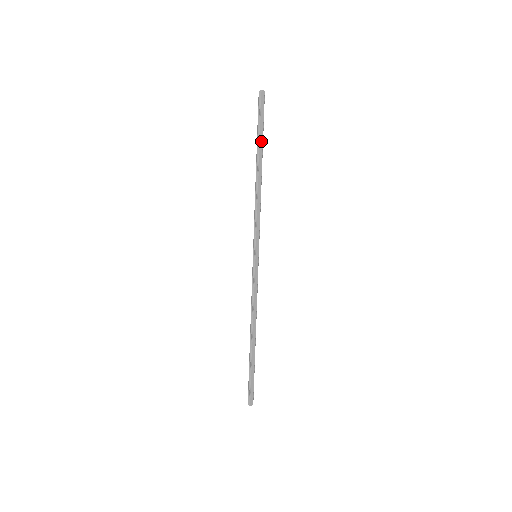
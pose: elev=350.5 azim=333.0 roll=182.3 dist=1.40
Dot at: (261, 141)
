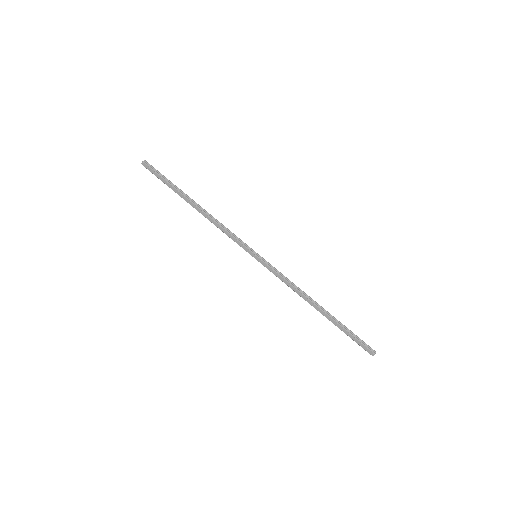
Dot at: (174, 190)
